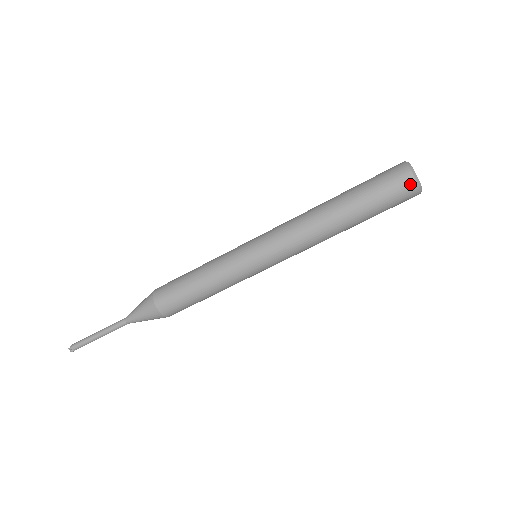
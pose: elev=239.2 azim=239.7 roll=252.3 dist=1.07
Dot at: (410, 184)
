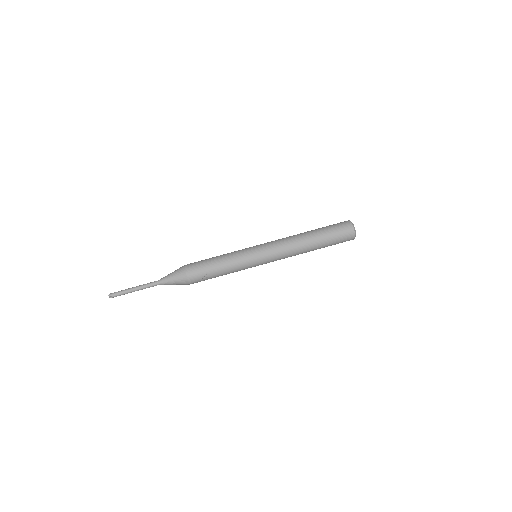
Dot at: (346, 221)
